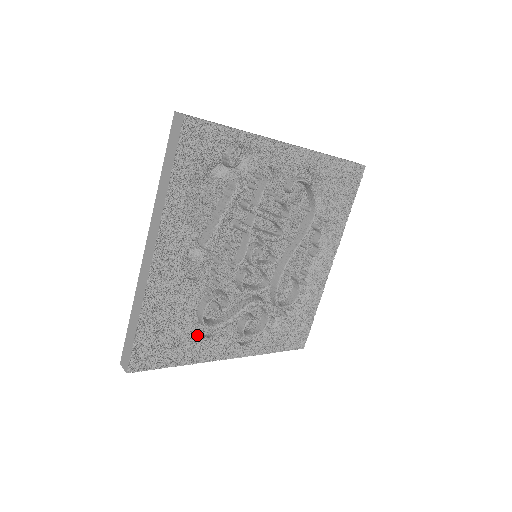
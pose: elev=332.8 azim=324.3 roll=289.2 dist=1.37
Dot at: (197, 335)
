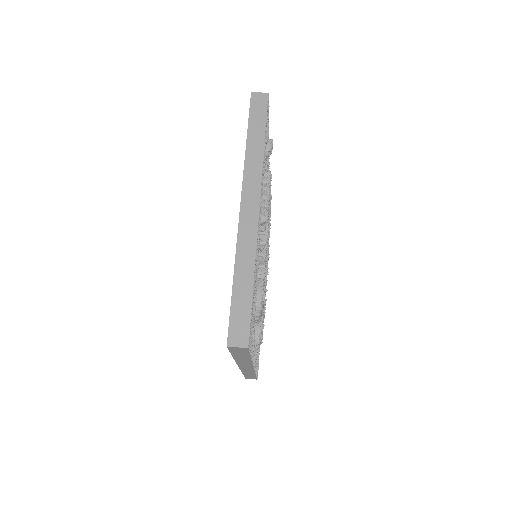
Dot at: occluded
